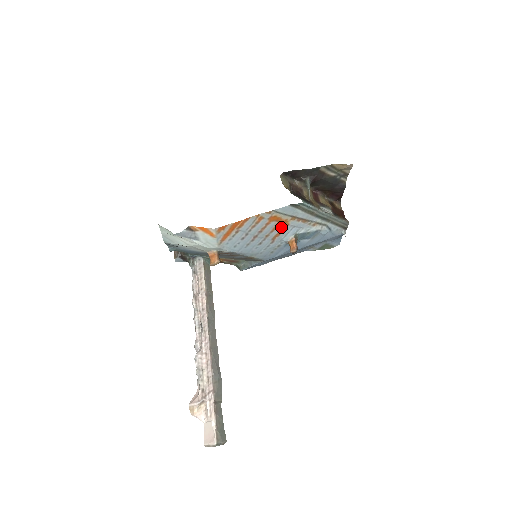
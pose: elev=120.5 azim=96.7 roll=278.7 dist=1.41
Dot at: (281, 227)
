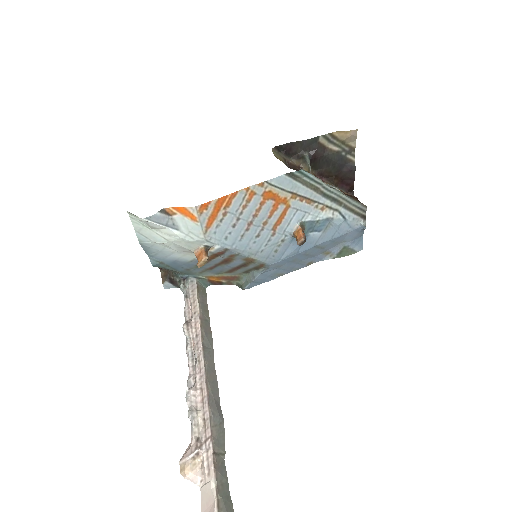
Dot at: (281, 210)
